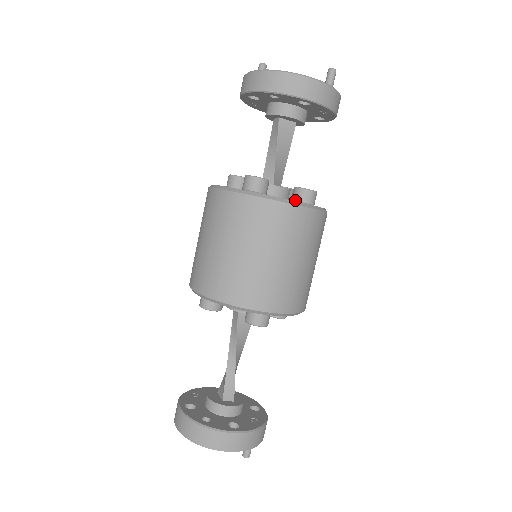
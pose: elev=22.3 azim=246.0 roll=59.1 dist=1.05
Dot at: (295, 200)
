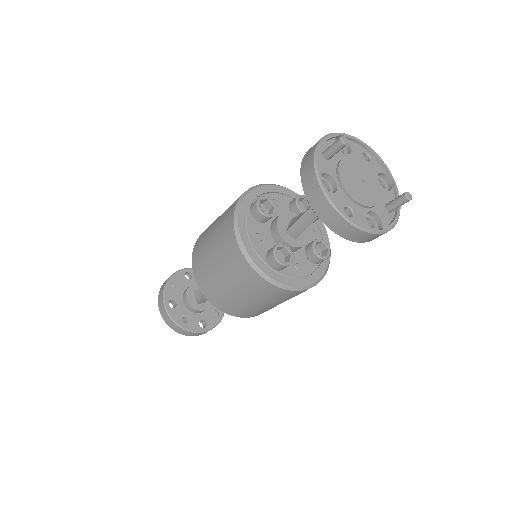
Dot at: (308, 259)
